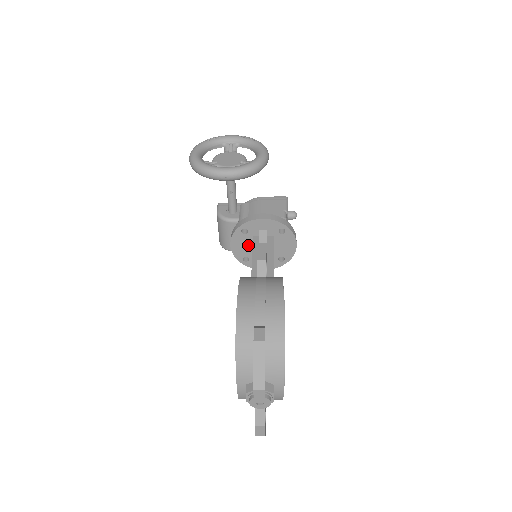
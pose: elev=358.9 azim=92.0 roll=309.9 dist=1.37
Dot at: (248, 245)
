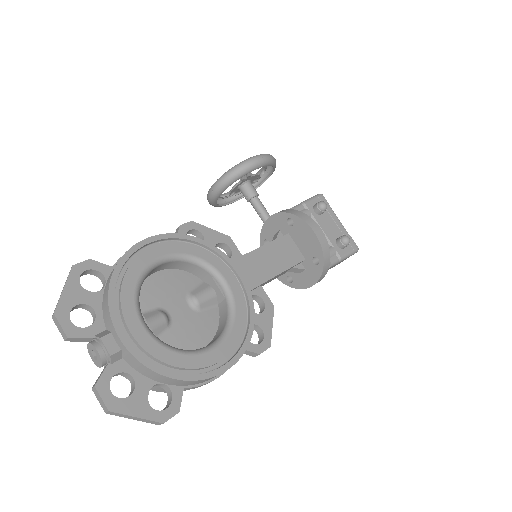
Dot at: occluded
